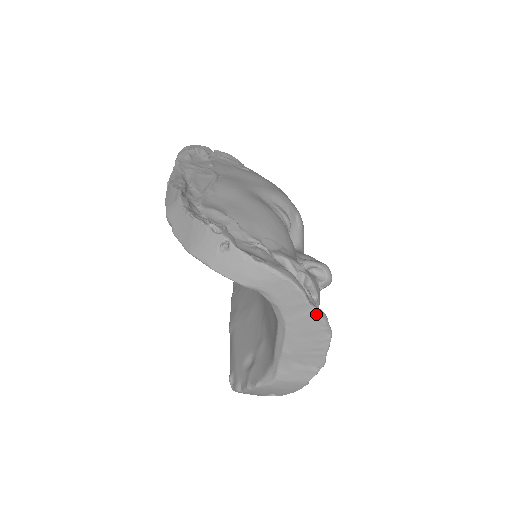
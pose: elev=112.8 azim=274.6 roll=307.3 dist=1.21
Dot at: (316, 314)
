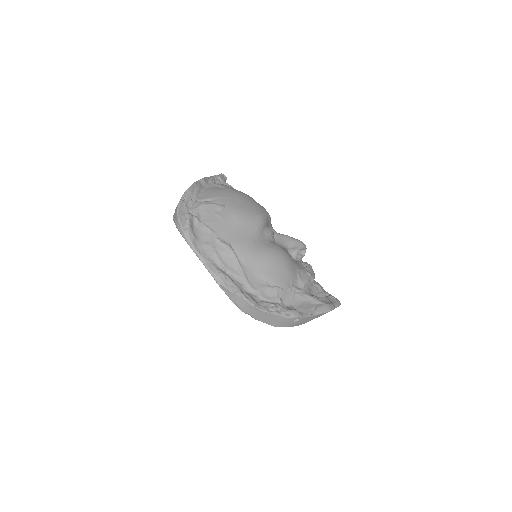
Dot at: occluded
